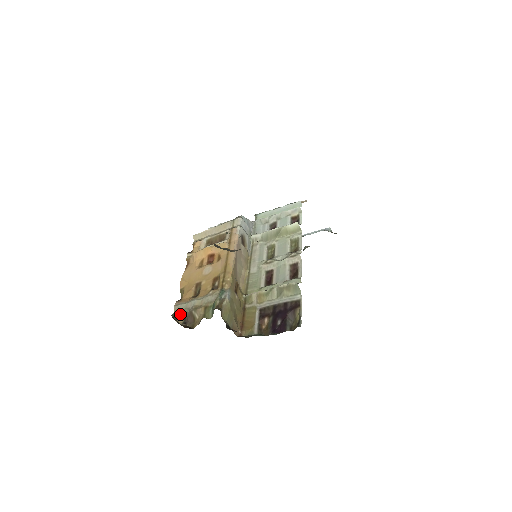
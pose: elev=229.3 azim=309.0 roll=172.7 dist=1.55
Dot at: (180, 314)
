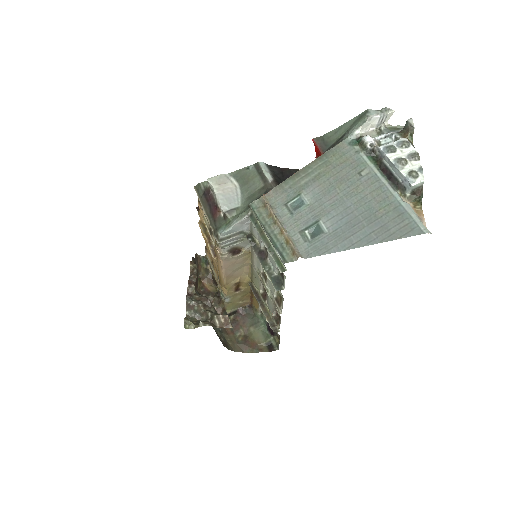
Dot at: (209, 264)
